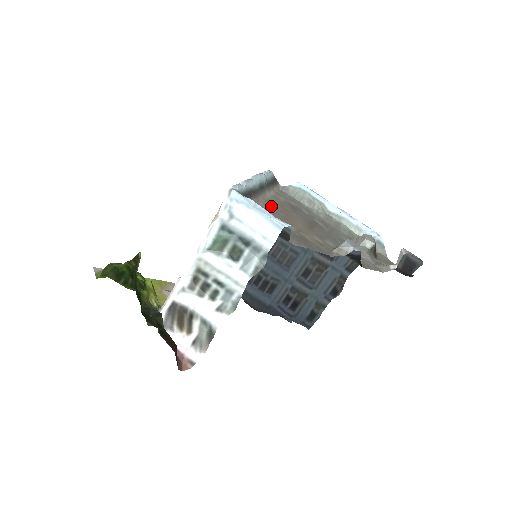
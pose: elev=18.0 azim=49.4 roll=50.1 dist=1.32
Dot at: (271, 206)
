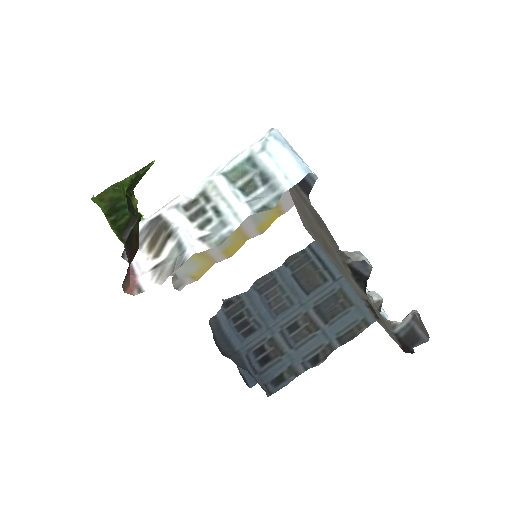
Dot at: (296, 201)
